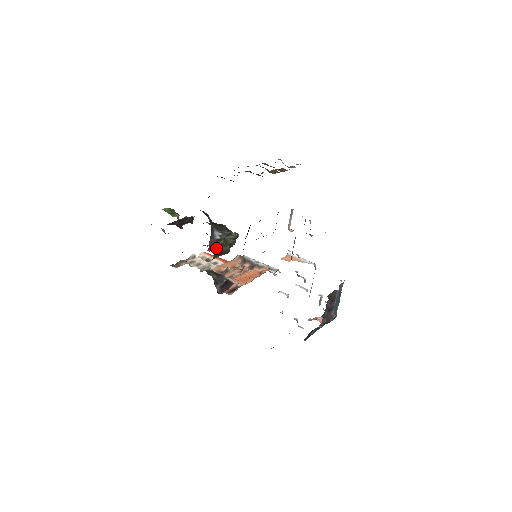
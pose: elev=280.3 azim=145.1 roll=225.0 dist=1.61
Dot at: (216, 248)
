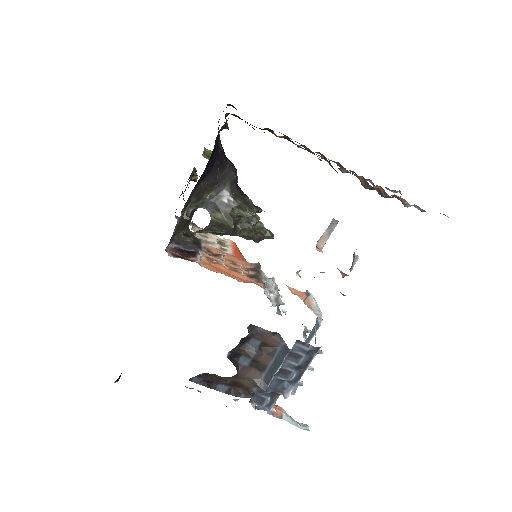
Dot at: (217, 213)
